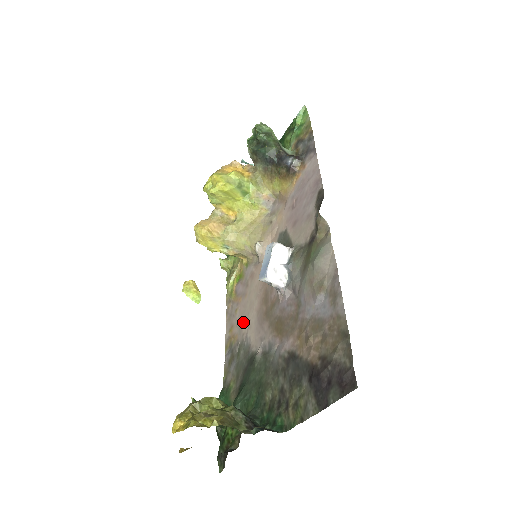
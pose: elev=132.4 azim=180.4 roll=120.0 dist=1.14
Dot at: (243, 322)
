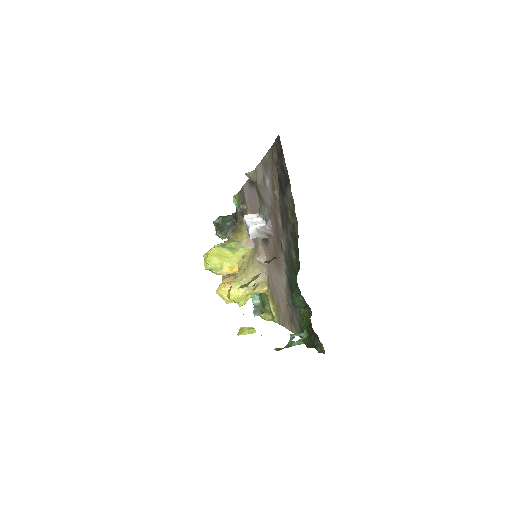
Dot at: (282, 295)
